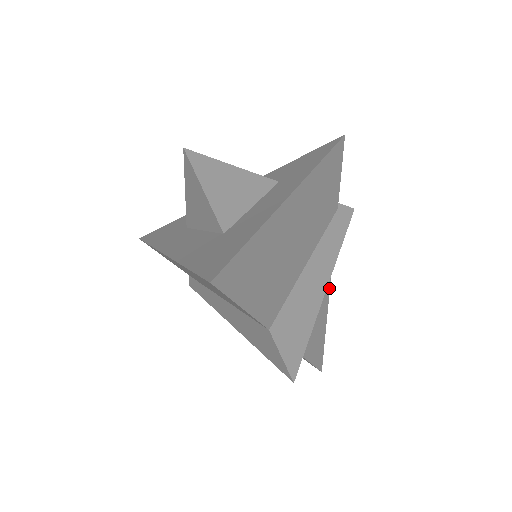
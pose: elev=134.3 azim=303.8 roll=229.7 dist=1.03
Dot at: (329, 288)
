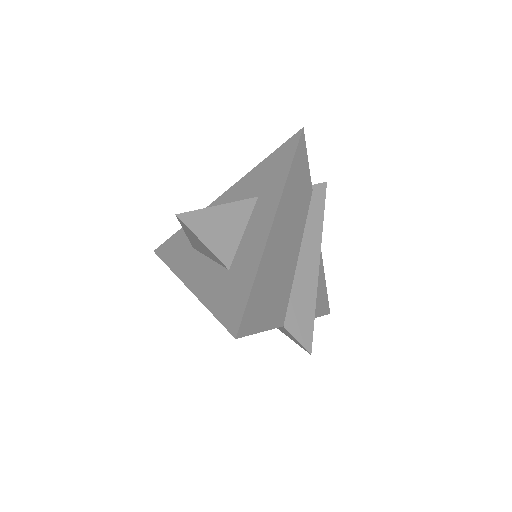
Dot at: (321, 254)
